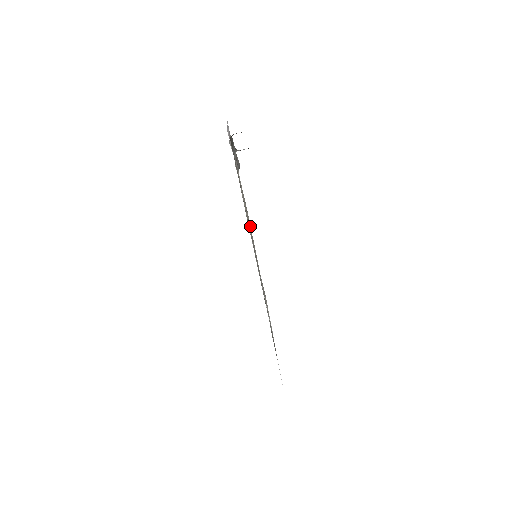
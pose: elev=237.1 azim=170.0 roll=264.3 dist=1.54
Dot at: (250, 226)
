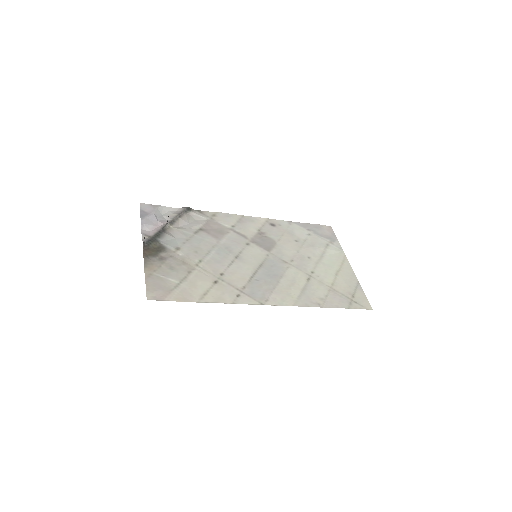
Dot at: (241, 226)
